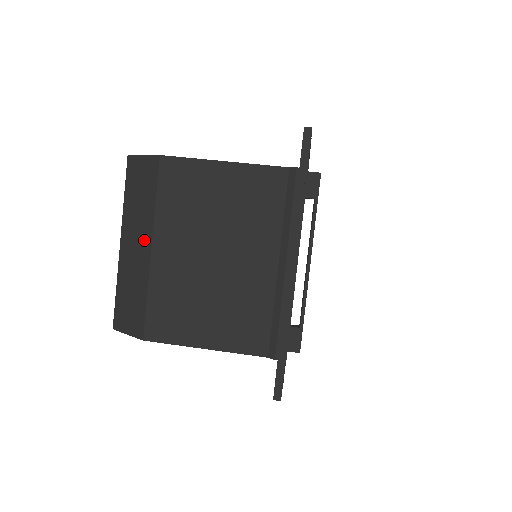
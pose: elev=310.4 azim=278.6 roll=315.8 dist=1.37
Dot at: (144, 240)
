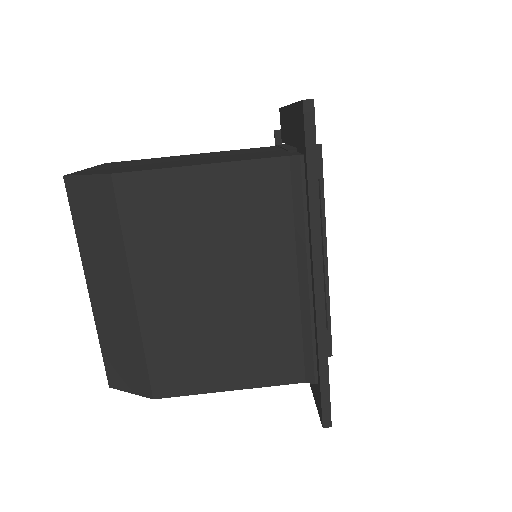
Dot at: (120, 285)
